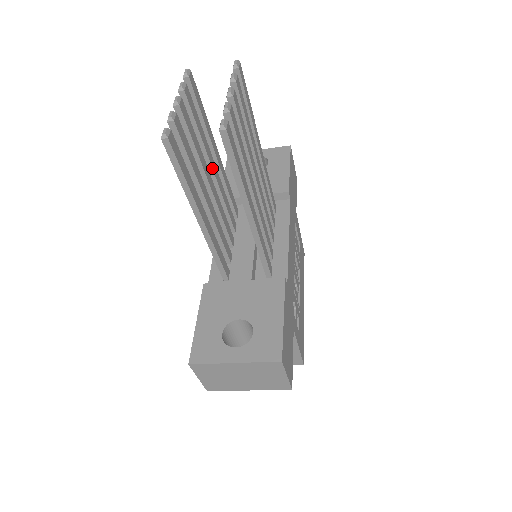
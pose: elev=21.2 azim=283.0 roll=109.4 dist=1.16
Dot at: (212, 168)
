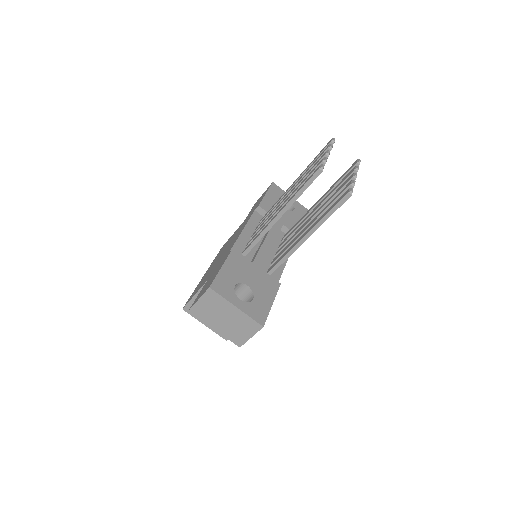
Dot at: occluded
